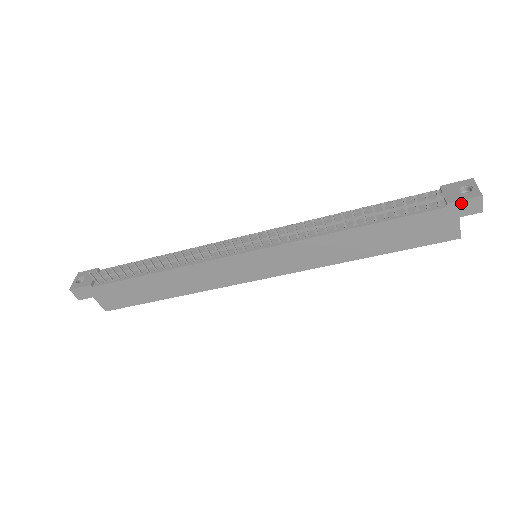
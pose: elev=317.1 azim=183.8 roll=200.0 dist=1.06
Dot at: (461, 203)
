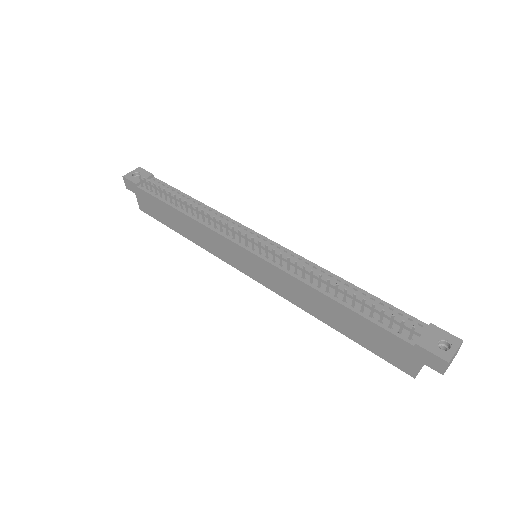
Dot at: (427, 353)
